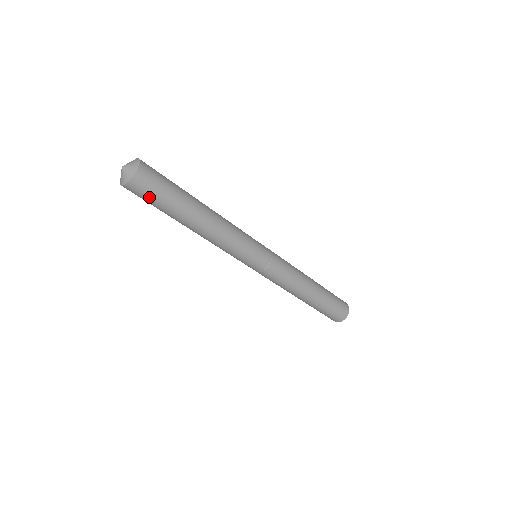
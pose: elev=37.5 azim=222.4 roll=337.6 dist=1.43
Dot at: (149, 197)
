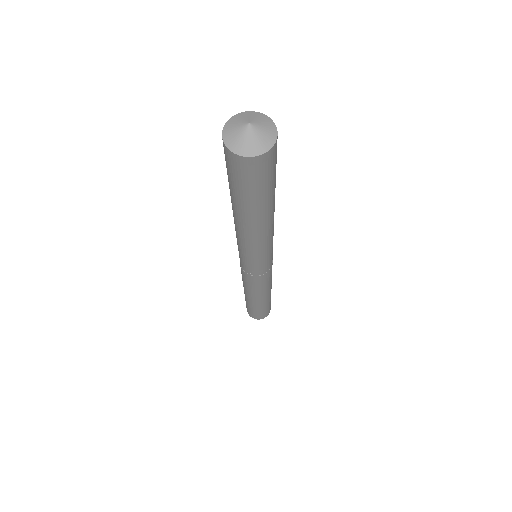
Dot at: (238, 179)
